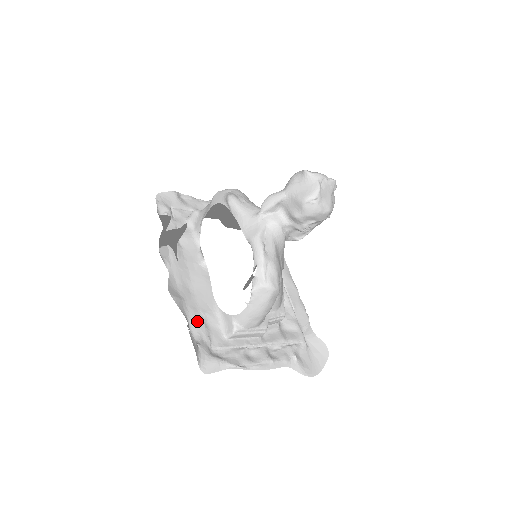
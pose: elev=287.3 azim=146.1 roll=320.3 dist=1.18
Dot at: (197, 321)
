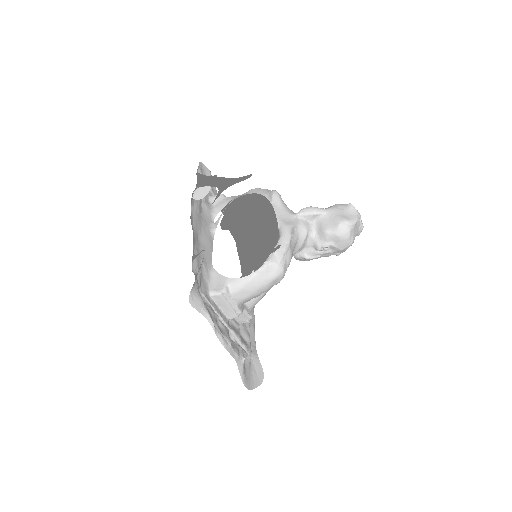
Dot at: (198, 262)
